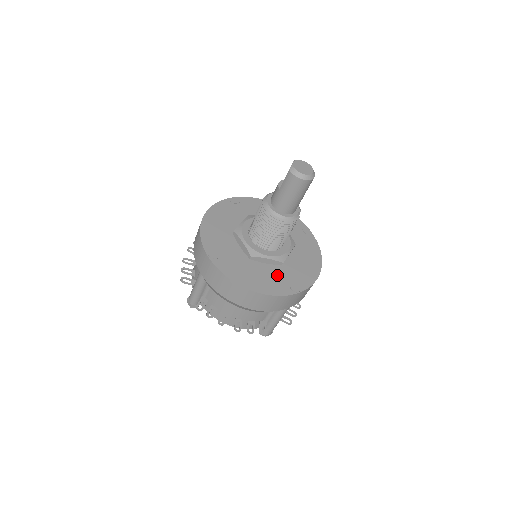
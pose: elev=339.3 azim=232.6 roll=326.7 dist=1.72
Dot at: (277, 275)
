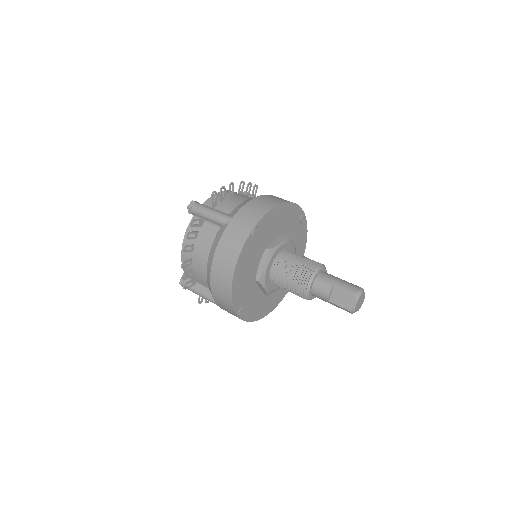
Dot at: (279, 288)
